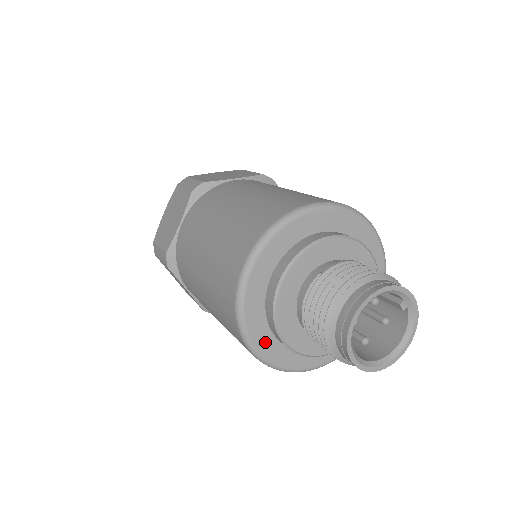
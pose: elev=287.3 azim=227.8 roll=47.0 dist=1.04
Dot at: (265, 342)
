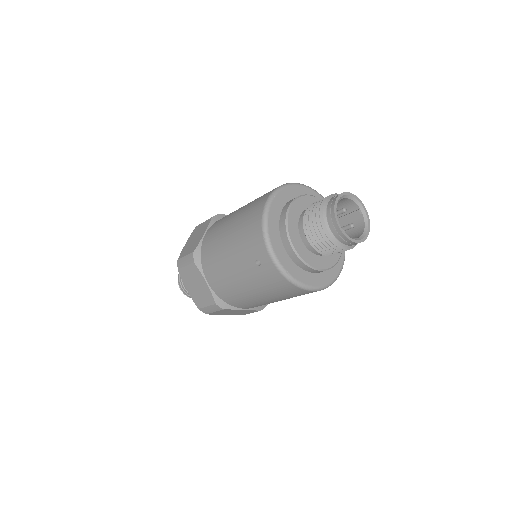
Dot at: (280, 252)
